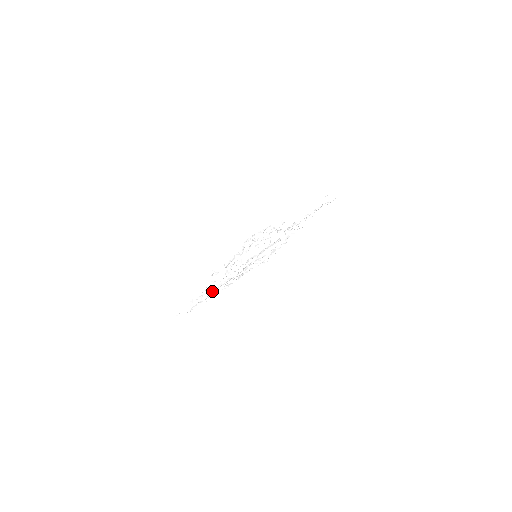
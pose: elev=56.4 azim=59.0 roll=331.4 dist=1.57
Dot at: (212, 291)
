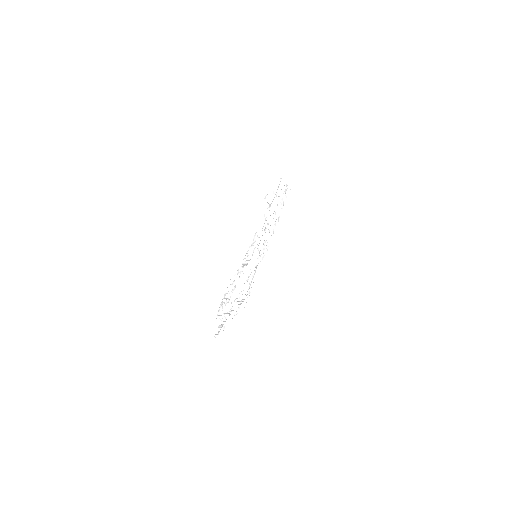
Dot at: (249, 284)
